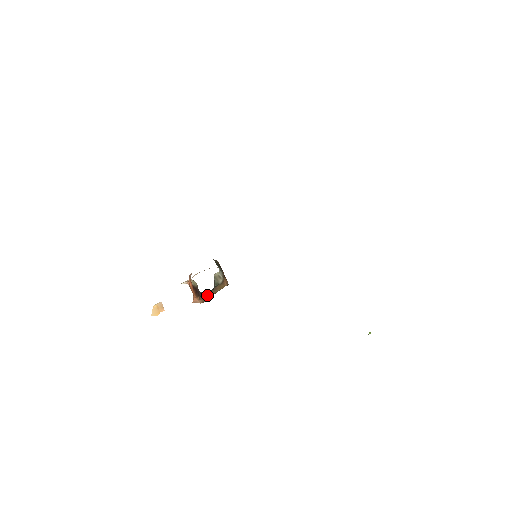
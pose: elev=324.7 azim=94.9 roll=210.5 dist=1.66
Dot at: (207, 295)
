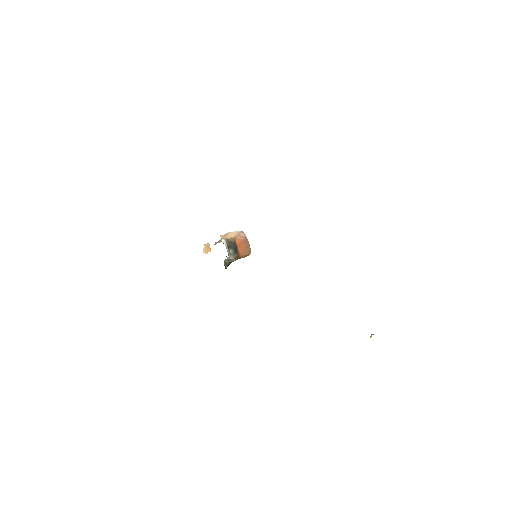
Dot at: occluded
